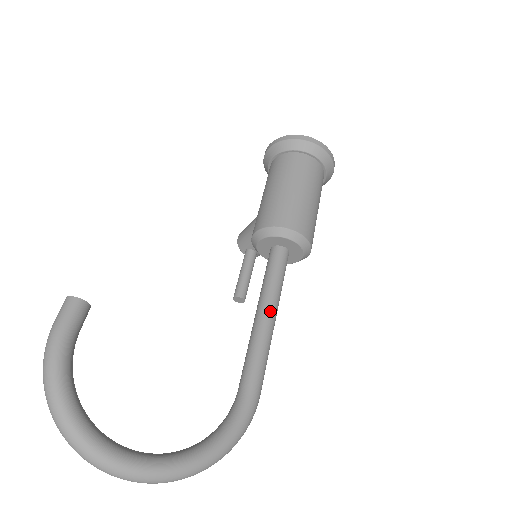
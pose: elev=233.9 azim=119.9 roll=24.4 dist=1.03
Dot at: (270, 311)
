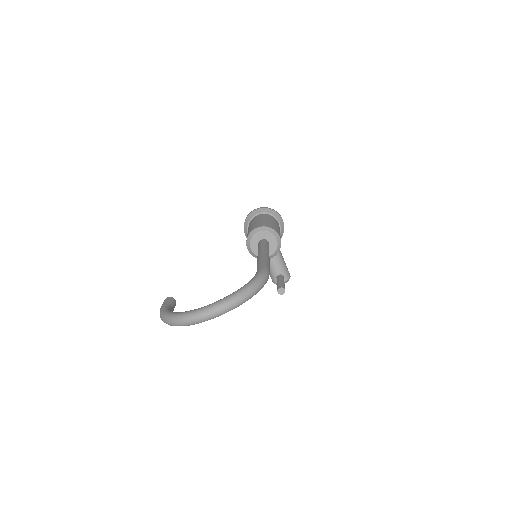
Dot at: (261, 252)
